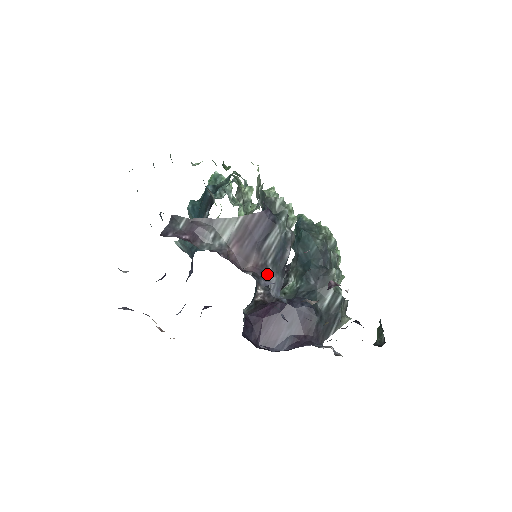
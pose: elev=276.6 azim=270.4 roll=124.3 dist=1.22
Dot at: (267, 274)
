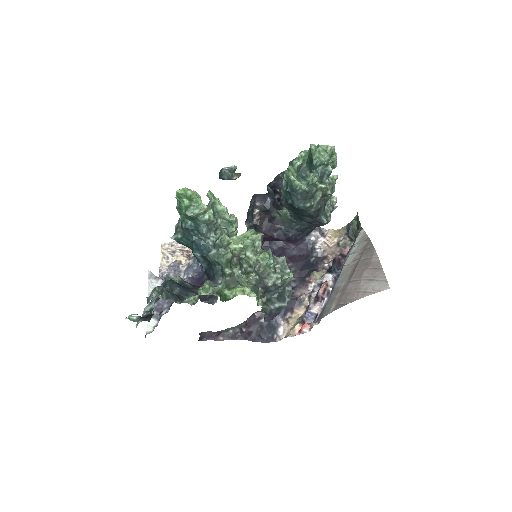
Dot at: occluded
